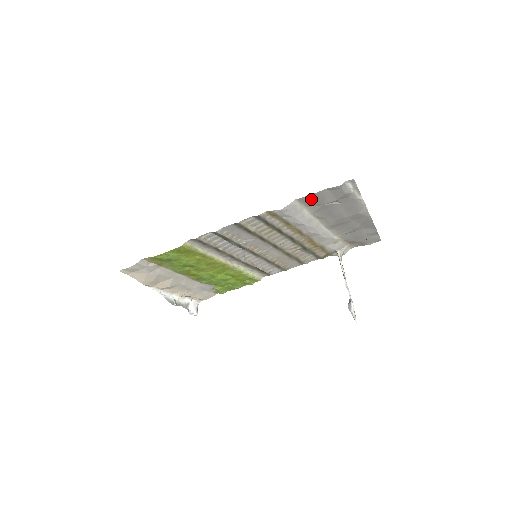
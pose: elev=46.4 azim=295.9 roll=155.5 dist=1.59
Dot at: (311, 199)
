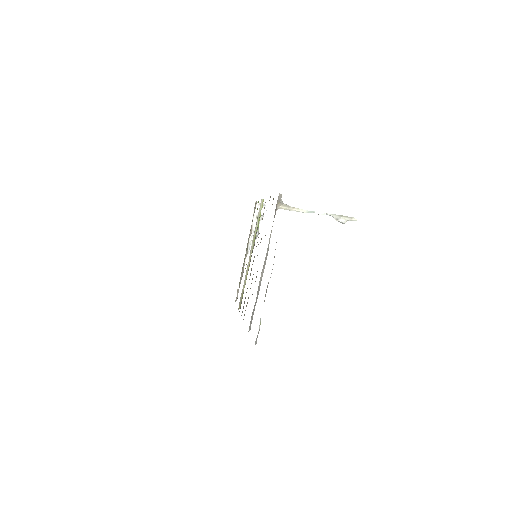
Dot at: occluded
